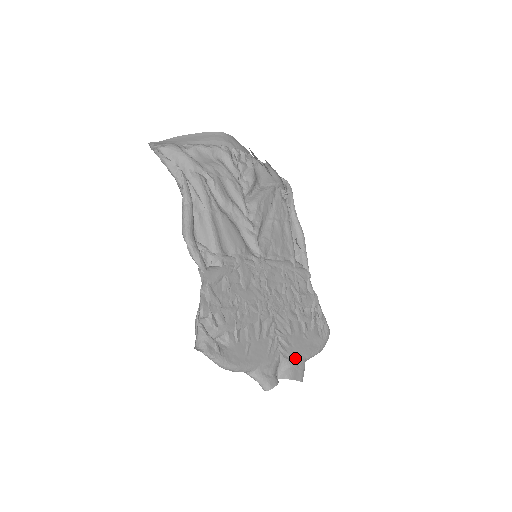
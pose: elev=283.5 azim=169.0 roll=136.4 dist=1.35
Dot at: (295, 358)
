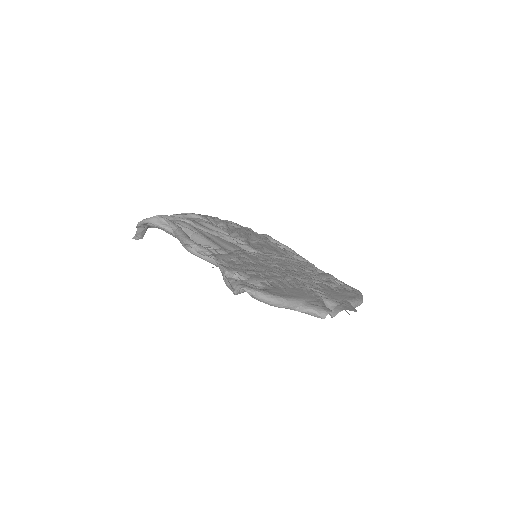
Dot at: (338, 300)
